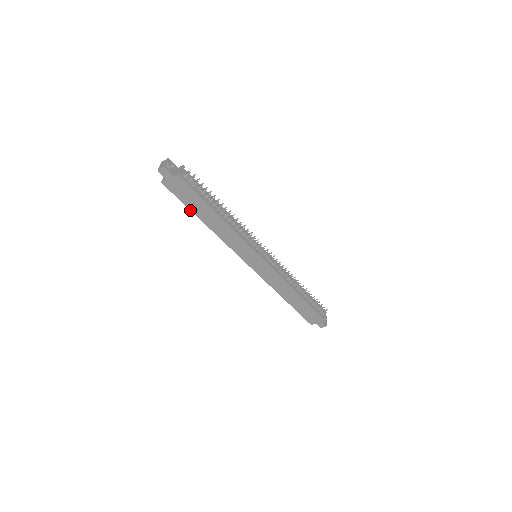
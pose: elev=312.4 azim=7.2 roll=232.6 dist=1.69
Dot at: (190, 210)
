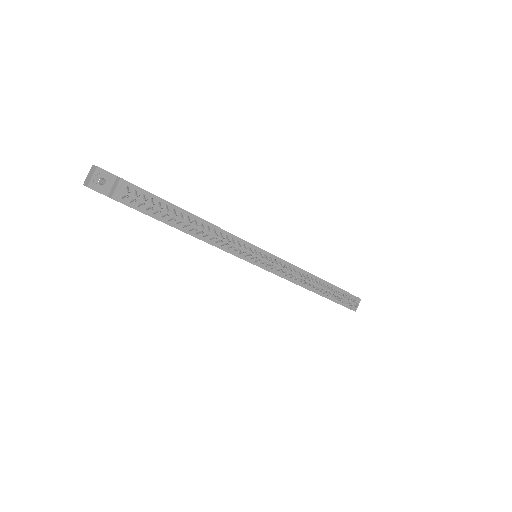
Dot at: occluded
